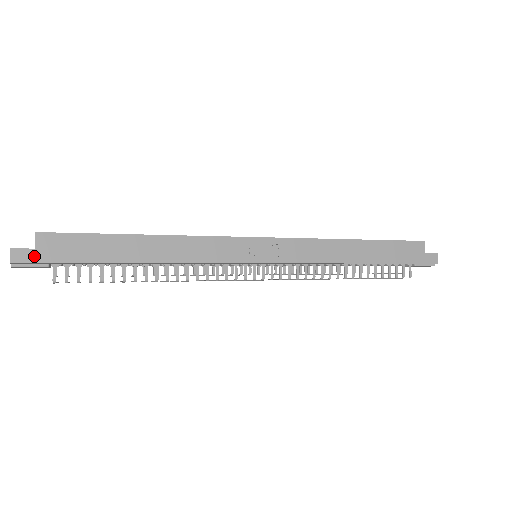
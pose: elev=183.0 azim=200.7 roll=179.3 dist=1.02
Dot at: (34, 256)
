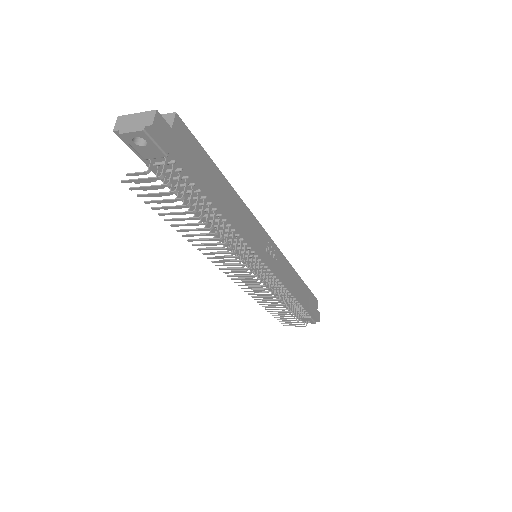
Dot at: (169, 135)
